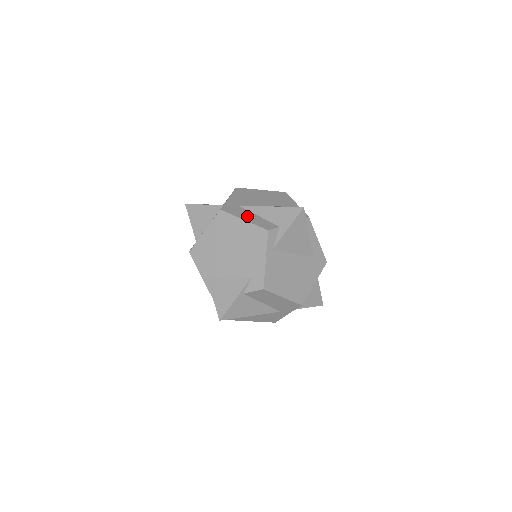
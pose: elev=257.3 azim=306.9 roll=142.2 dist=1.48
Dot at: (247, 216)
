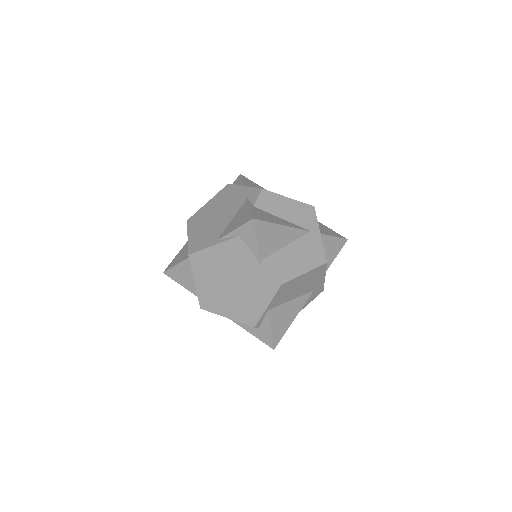
Dot at: occluded
